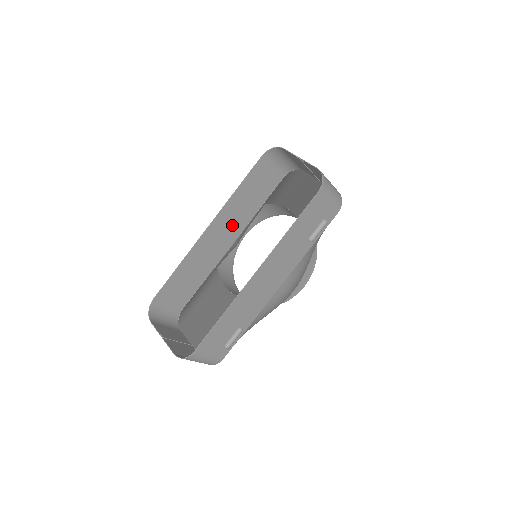
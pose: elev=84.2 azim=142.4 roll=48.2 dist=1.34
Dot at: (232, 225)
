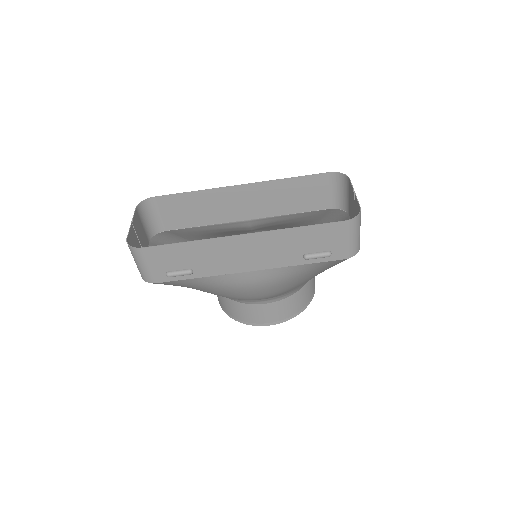
Dot at: (261, 204)
